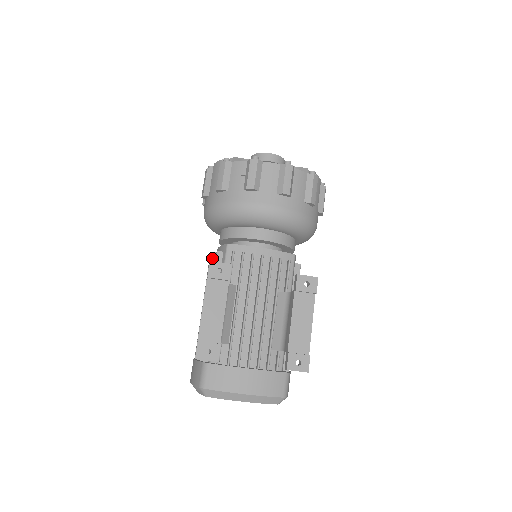
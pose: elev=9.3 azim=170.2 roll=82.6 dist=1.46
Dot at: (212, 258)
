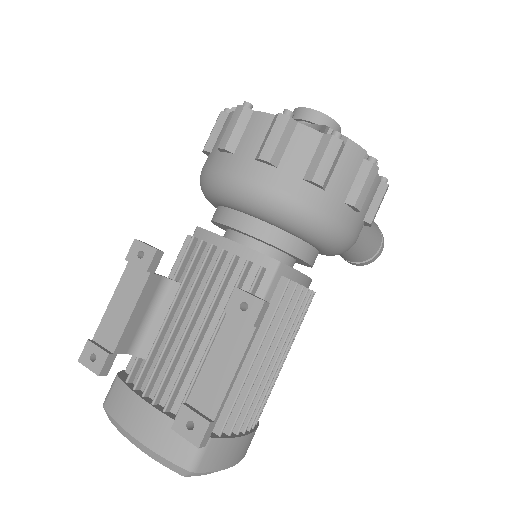
Dot at: occluded
